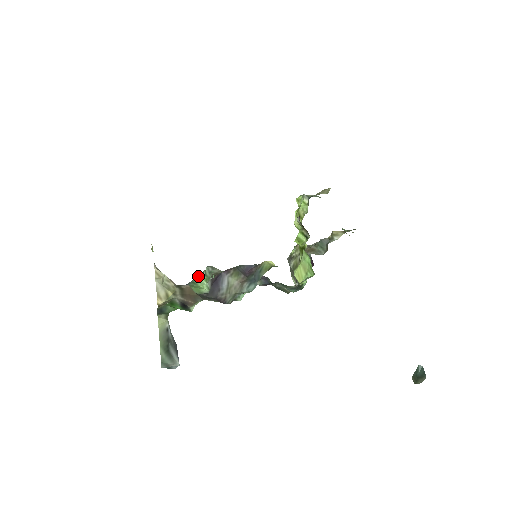
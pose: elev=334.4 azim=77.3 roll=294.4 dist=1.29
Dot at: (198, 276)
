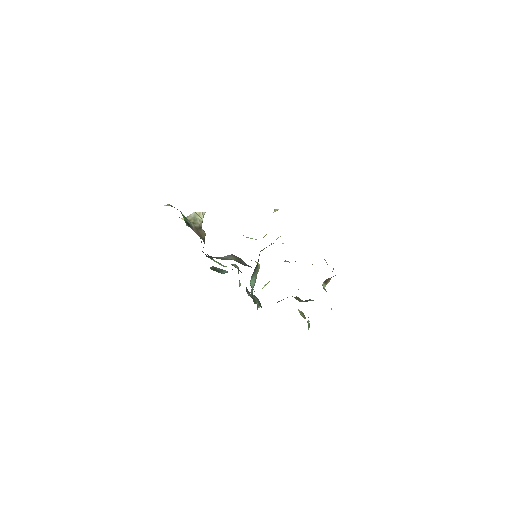
Dot at: (226, 266)
